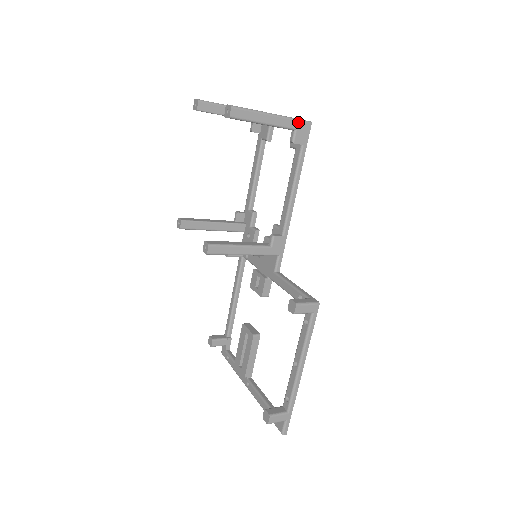
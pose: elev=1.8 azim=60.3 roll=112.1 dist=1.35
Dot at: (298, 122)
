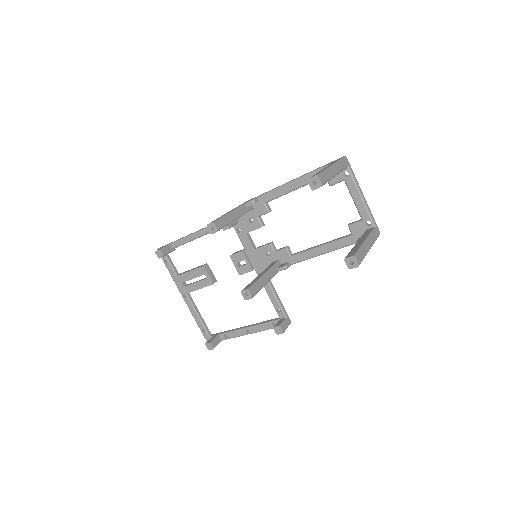
Dot at: occluded
